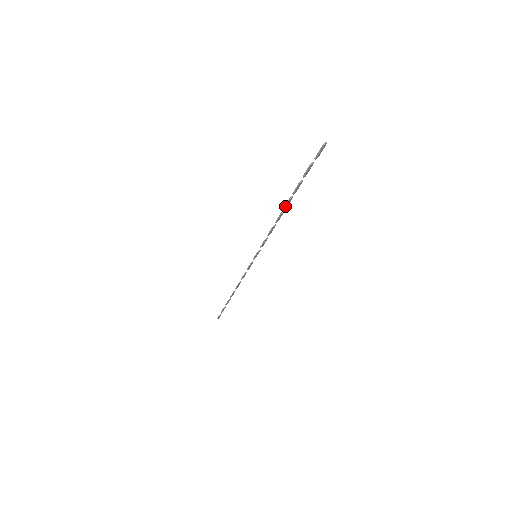
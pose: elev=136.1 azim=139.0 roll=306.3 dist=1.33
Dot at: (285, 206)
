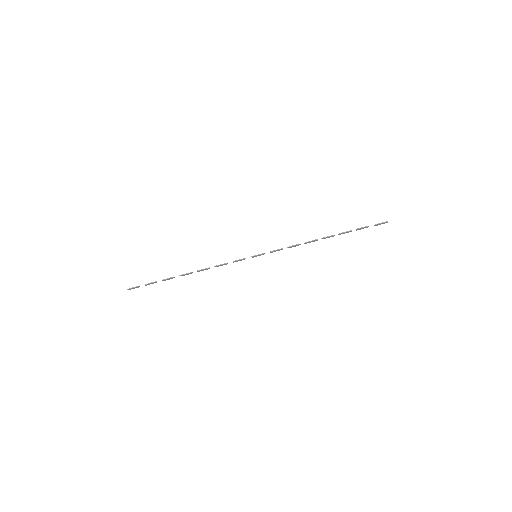
Dot at: (325, 237)
